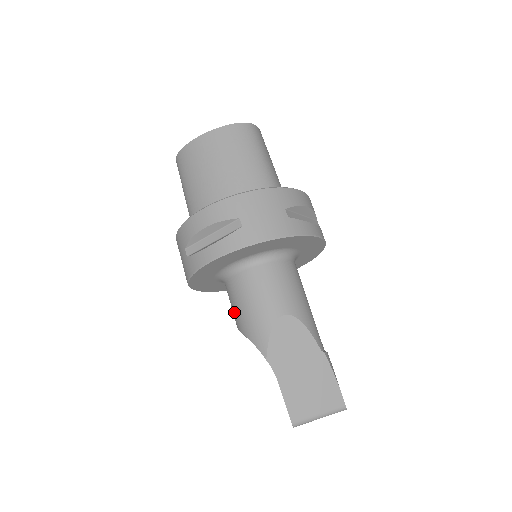
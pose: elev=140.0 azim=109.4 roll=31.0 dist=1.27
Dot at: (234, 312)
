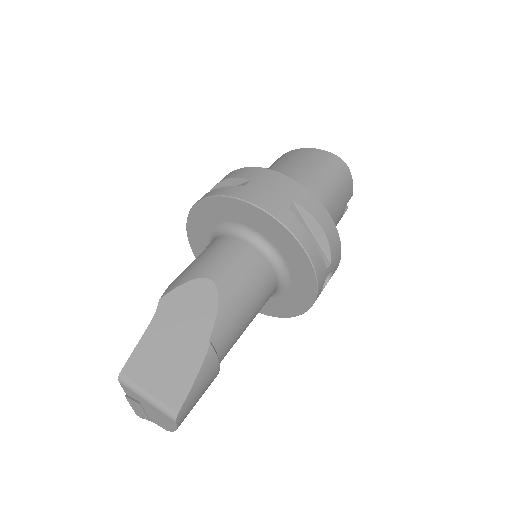
Dot at: occluded
